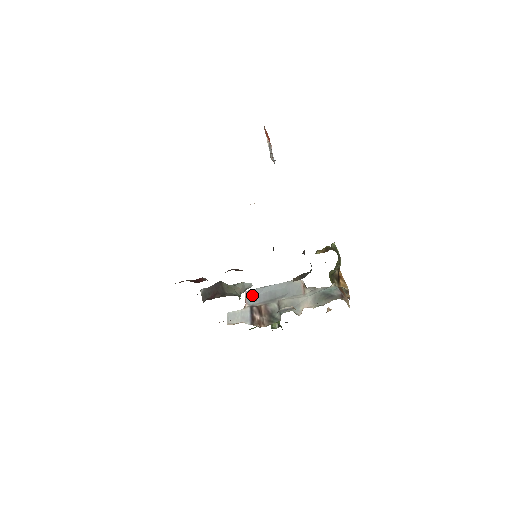
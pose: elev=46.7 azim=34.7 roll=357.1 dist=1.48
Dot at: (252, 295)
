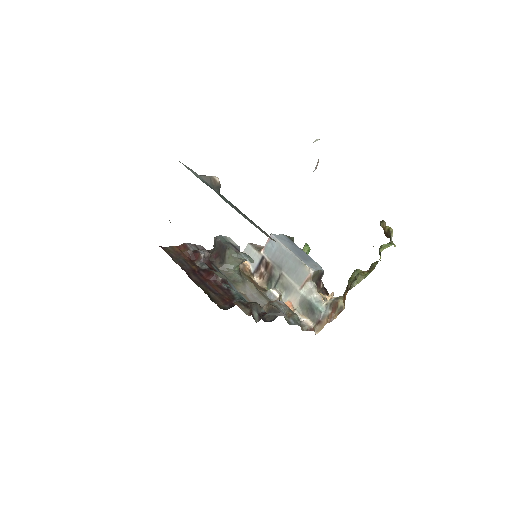
Dot at: (271, 245)
